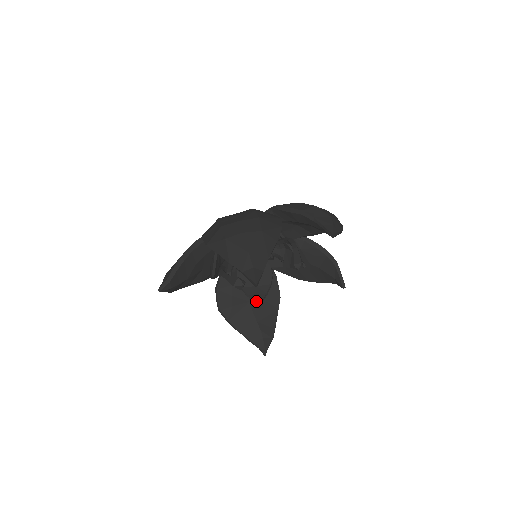
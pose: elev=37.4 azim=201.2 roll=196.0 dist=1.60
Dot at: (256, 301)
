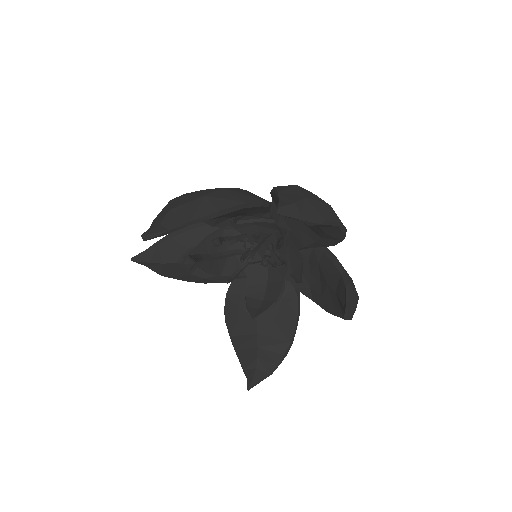
Dot at: (251, 314)
